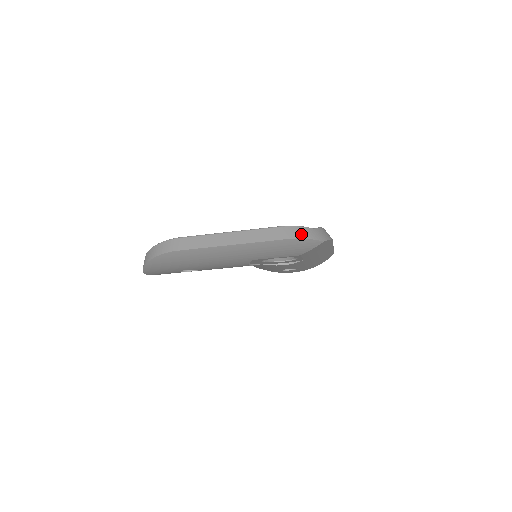
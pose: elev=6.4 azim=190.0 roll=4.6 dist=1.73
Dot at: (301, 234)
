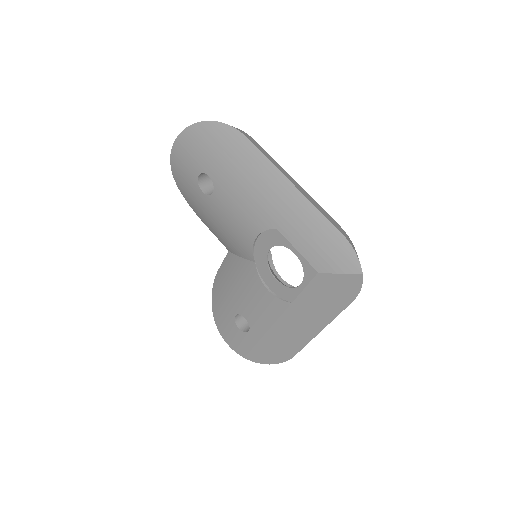
Dot at: (353, 246)
